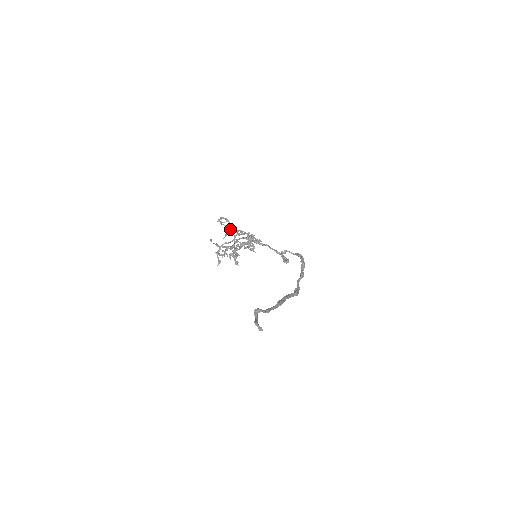
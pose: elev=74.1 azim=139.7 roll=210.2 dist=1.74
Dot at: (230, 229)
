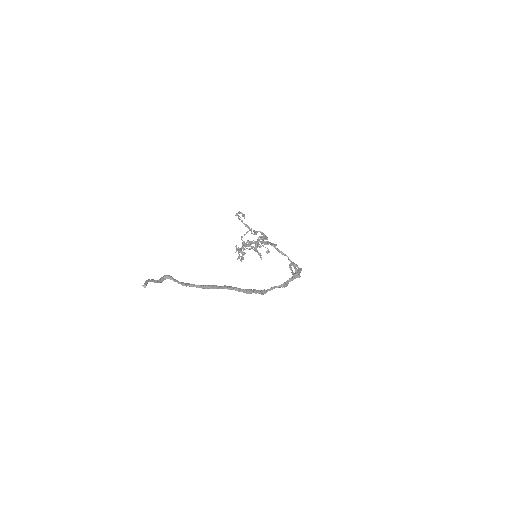
Dot at: (245, 225)
